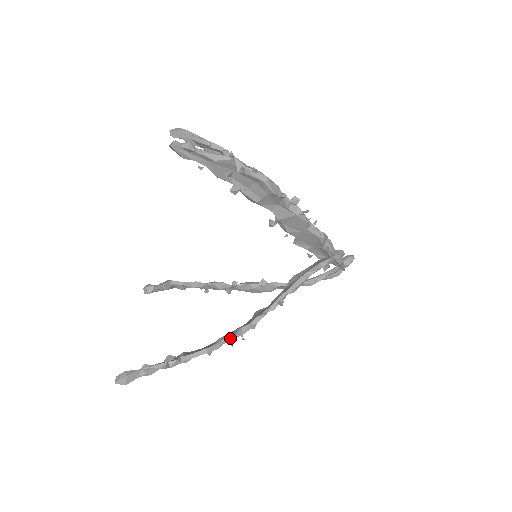
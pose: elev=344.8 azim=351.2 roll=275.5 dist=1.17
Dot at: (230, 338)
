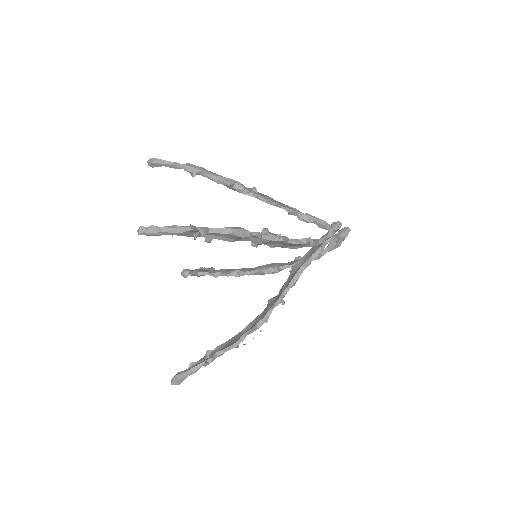
Dot at: (250, 332)
